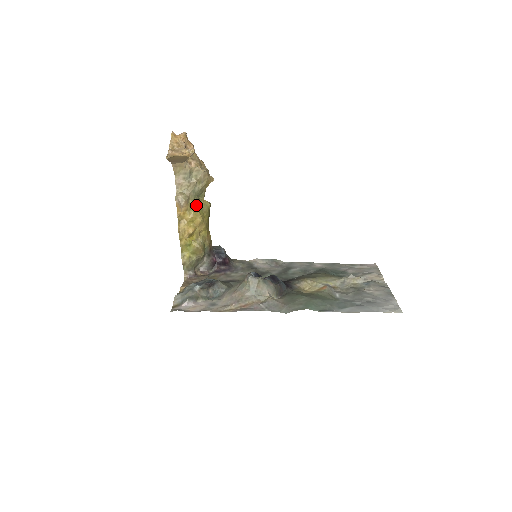
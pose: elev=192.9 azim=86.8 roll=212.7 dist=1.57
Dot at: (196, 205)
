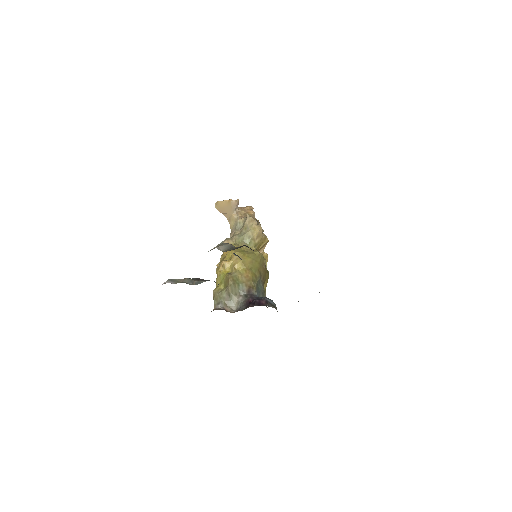
Dot at: (239, 246)
